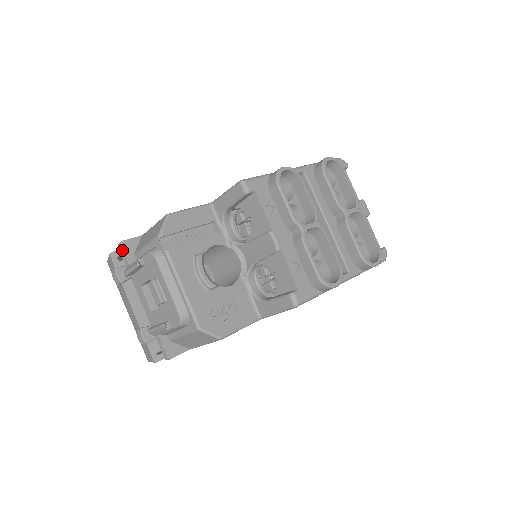
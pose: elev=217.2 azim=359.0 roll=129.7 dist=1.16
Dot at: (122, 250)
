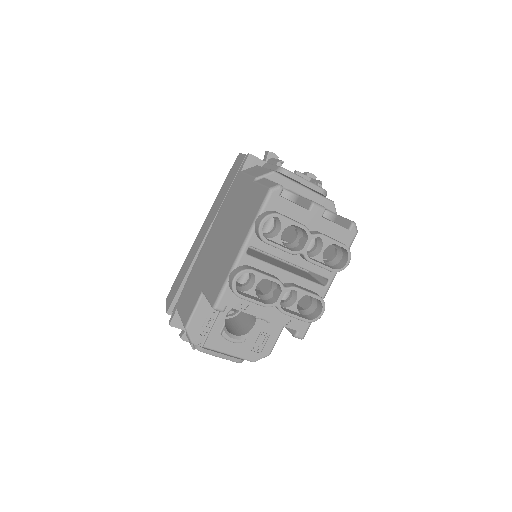
Dot at: (175, 327)
